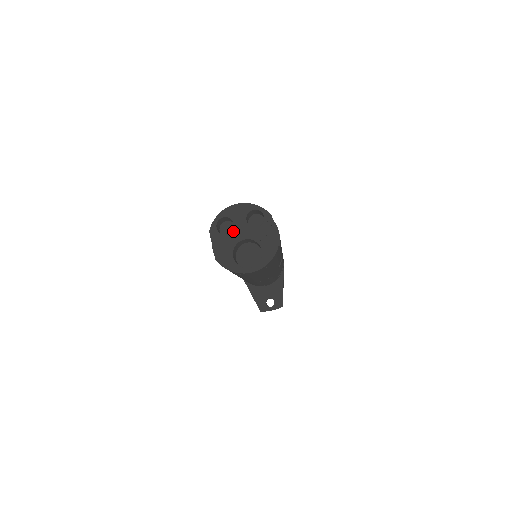
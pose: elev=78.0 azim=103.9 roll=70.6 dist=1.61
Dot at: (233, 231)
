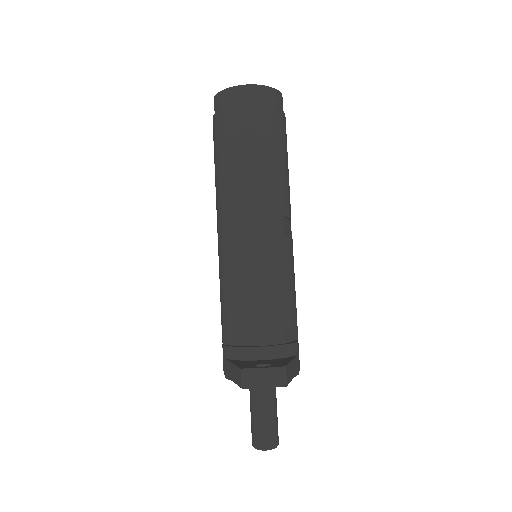
Dot at: occluded
